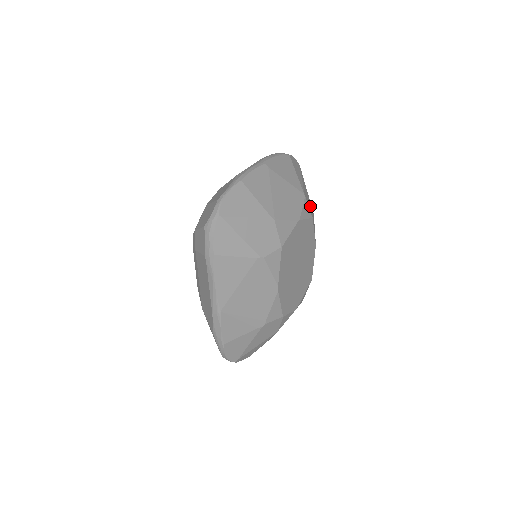
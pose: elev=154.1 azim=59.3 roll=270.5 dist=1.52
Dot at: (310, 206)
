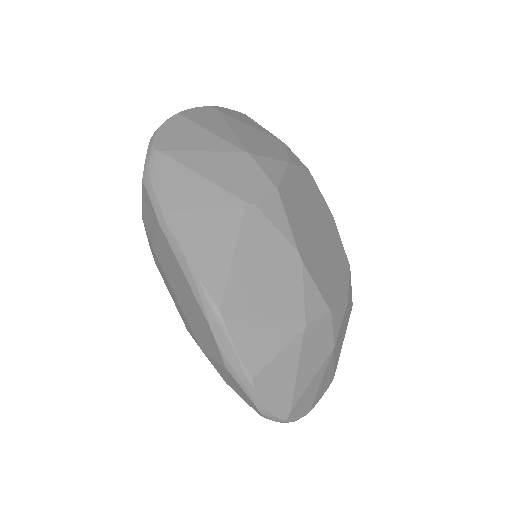
Dot at: occluded
